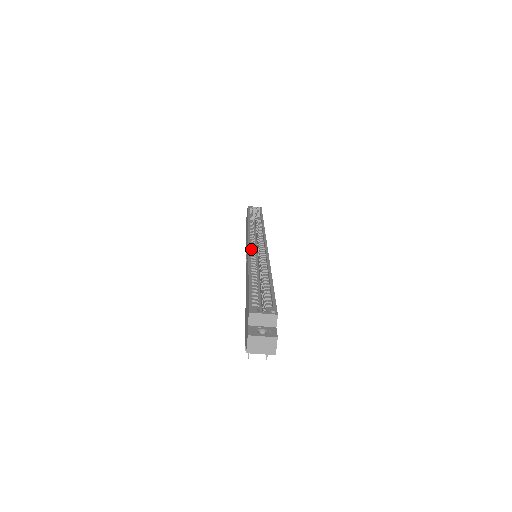
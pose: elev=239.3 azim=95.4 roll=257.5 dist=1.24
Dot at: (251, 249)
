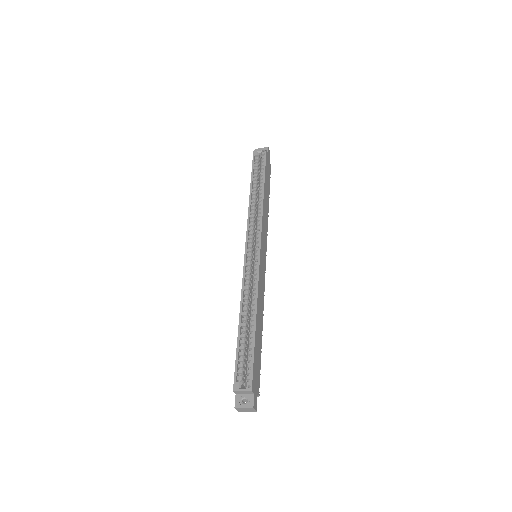
Dot at: (247, 265)
